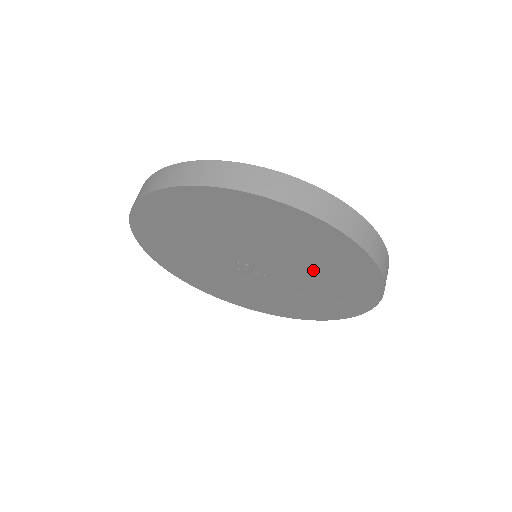
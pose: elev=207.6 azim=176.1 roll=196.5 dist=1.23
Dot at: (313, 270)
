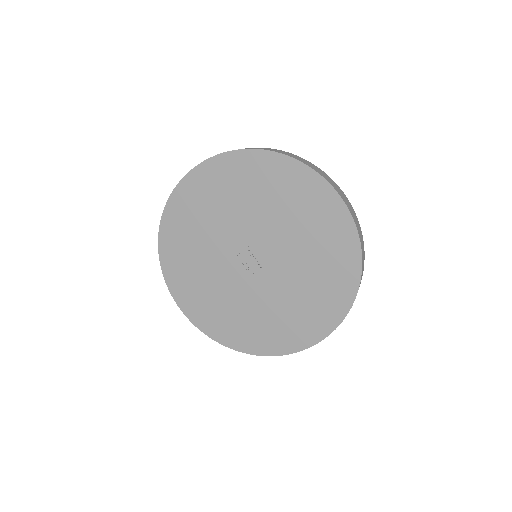
Dot at: (297, 291)
